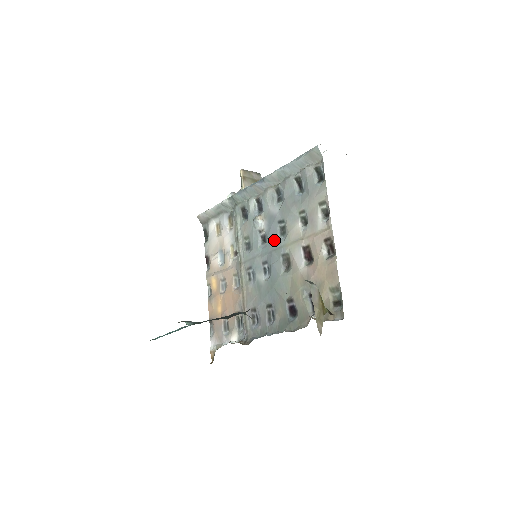
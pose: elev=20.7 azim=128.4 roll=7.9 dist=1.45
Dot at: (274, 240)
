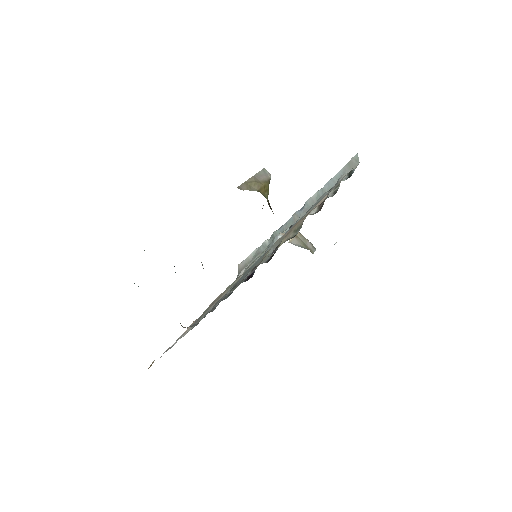
Dot at: occluded
